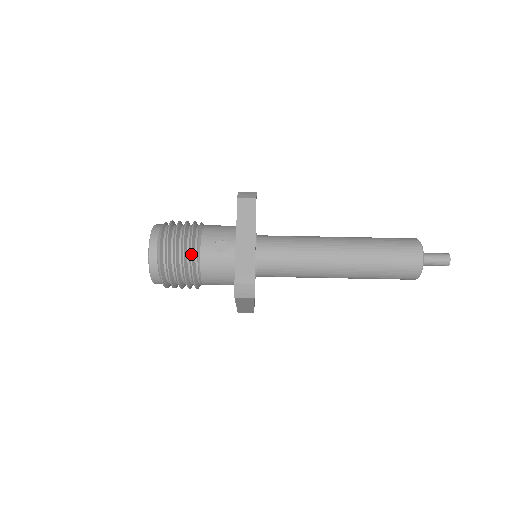
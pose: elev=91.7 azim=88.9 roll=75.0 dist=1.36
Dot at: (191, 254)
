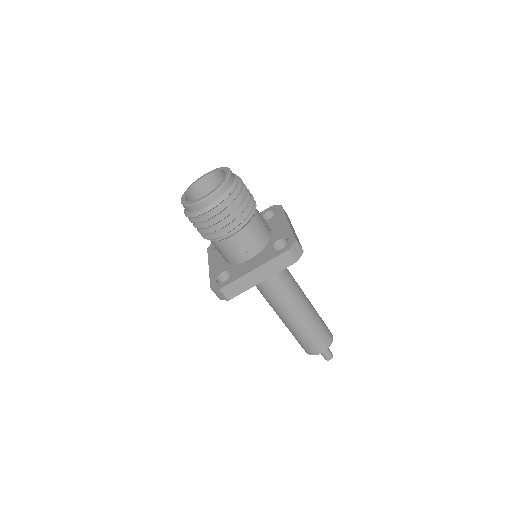
Dot at: (222, 235)
